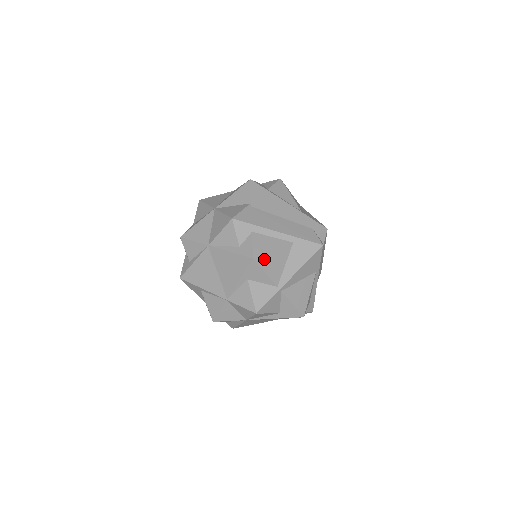
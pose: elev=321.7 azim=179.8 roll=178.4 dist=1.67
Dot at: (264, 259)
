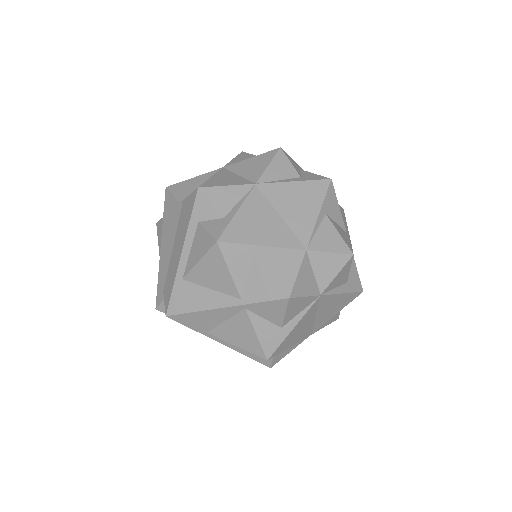
Dot at: occluded
